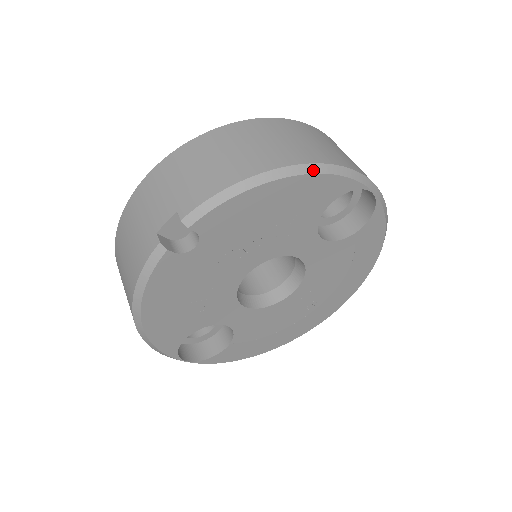
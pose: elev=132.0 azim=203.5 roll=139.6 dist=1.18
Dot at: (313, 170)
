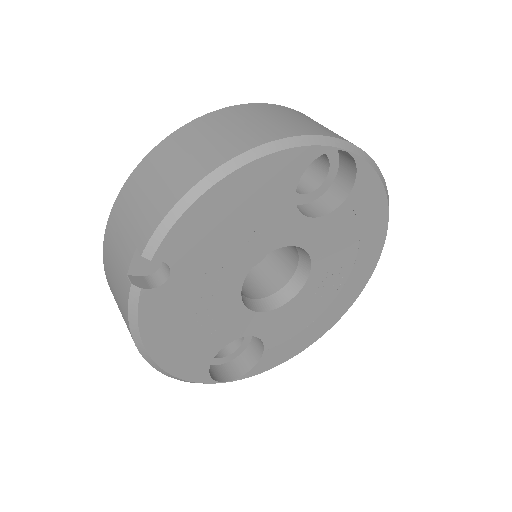
Dot at: (259, 154)
